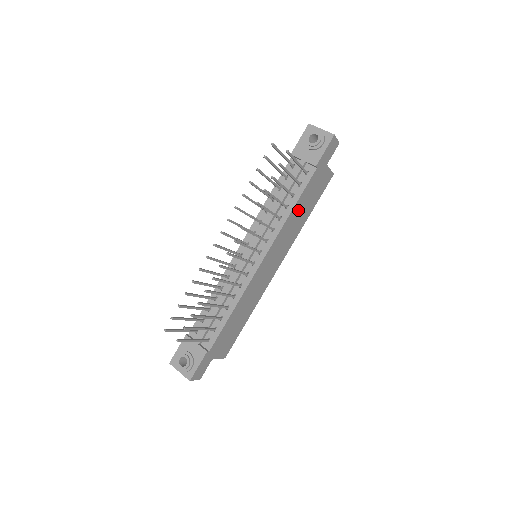
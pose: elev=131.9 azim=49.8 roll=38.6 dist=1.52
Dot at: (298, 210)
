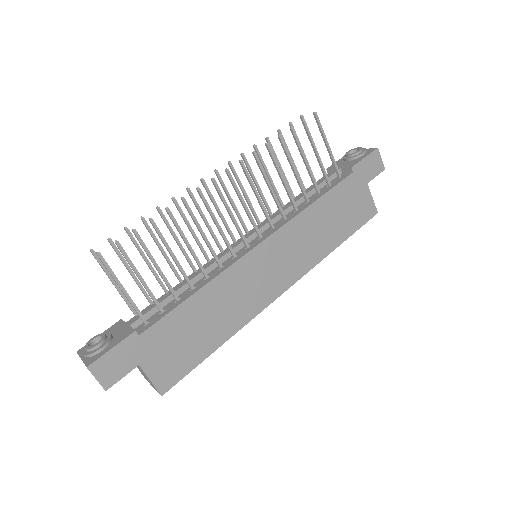
Dot at: (323, 214)
